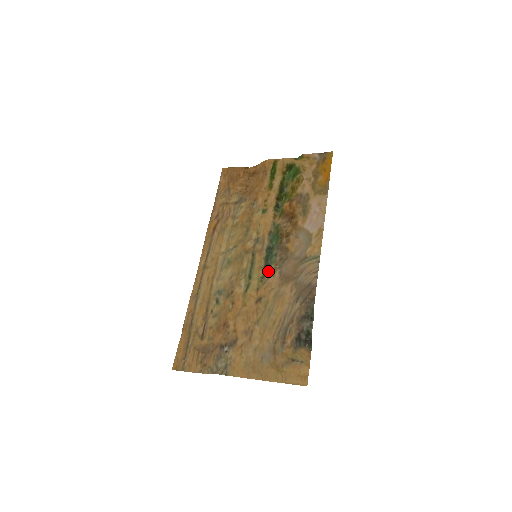
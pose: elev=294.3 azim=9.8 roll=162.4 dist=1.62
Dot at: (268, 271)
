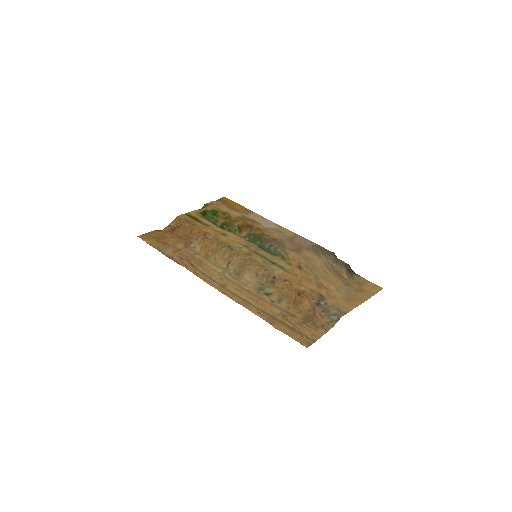
Dot at: (281, 253)
